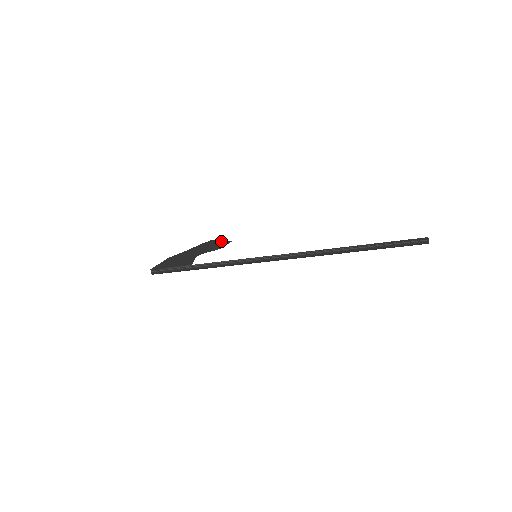
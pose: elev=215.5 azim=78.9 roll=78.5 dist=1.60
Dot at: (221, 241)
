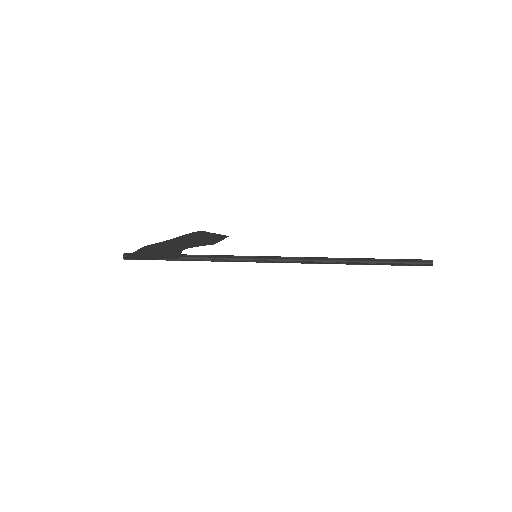
Dot at: (214, 235)
